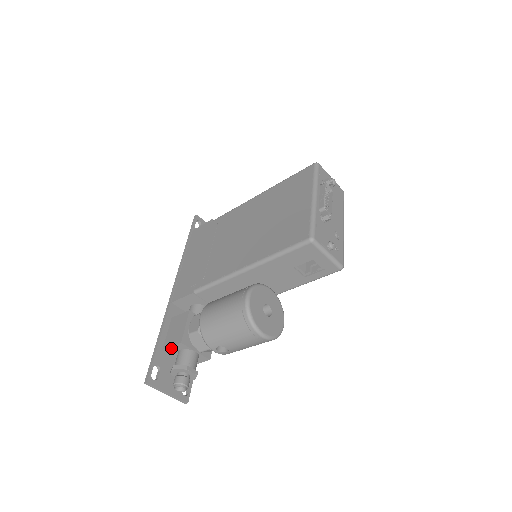
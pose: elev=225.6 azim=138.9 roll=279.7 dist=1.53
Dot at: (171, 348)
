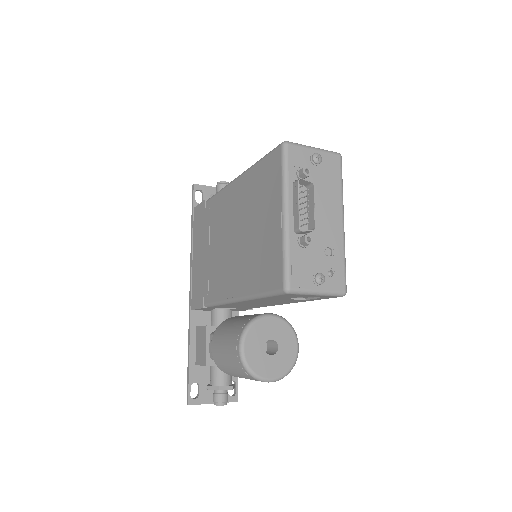
Dot at: occluded
